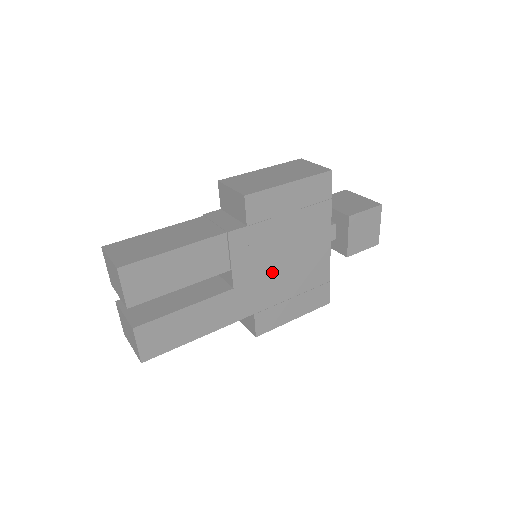
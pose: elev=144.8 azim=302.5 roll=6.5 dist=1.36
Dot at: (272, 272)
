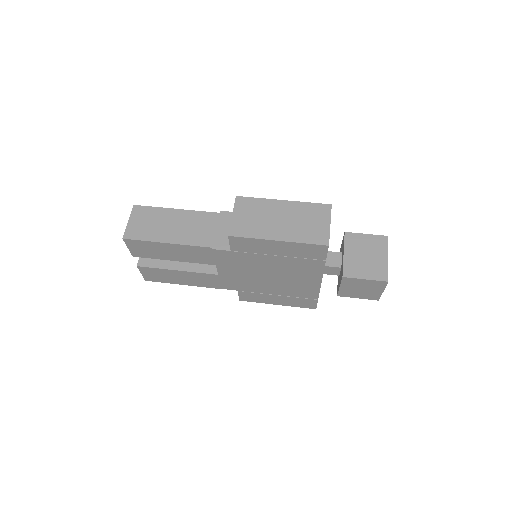
Dot at: (256, 278)
